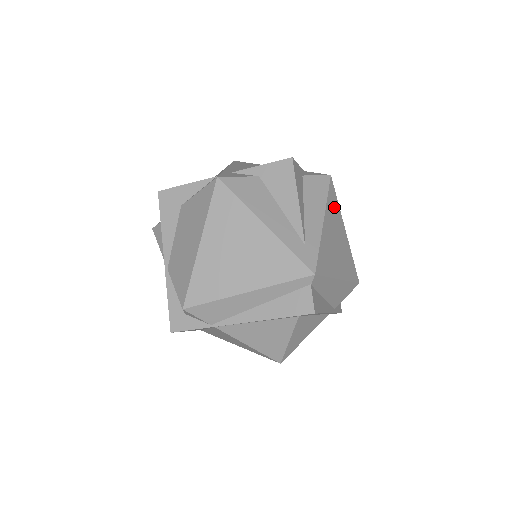
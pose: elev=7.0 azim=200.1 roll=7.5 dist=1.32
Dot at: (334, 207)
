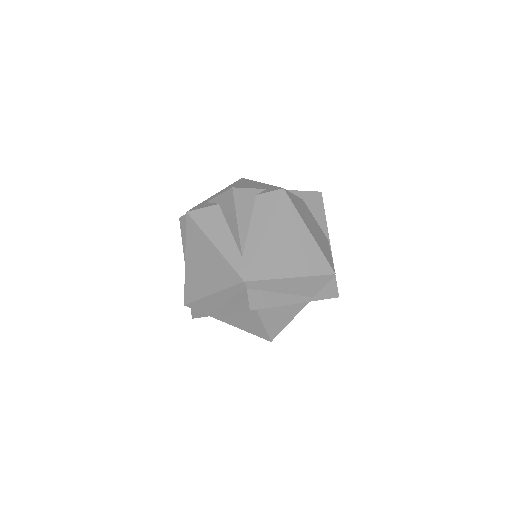
Dot at: (287, 216)
